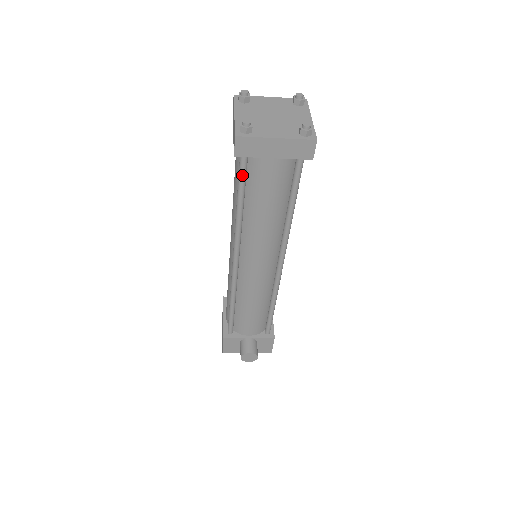
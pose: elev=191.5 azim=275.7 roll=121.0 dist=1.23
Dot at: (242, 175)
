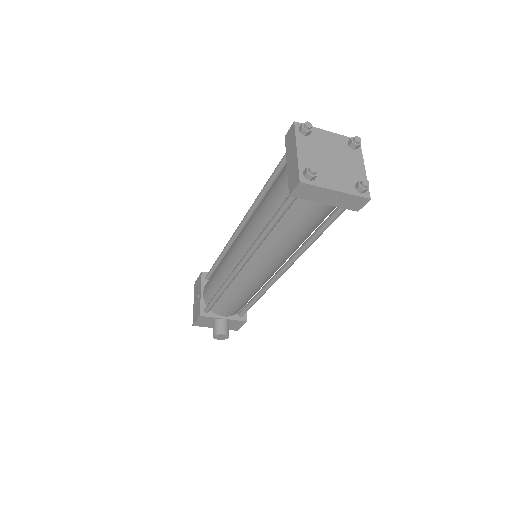
Dot at: (286, 208)
